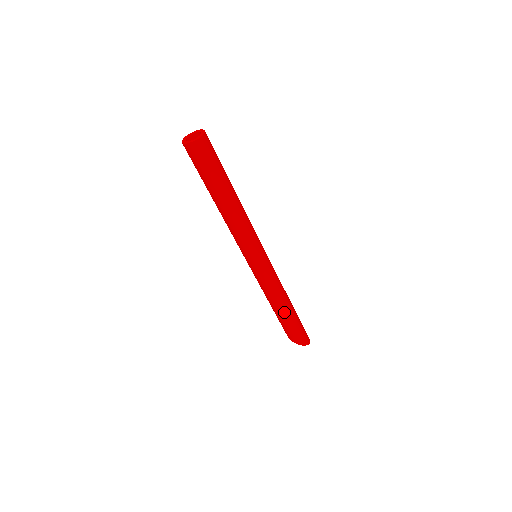
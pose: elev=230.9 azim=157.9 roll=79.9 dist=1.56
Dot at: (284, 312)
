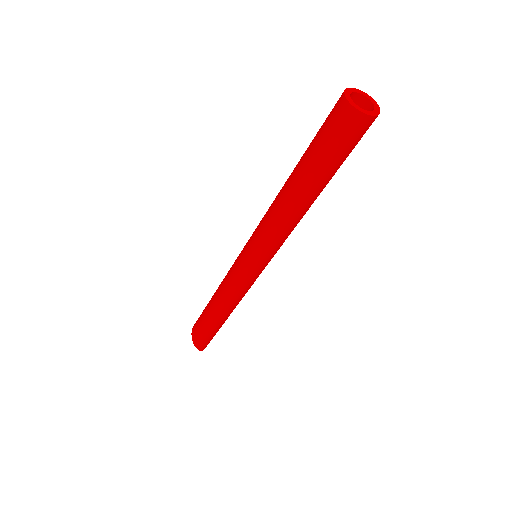
Dot at: (216, 316)
